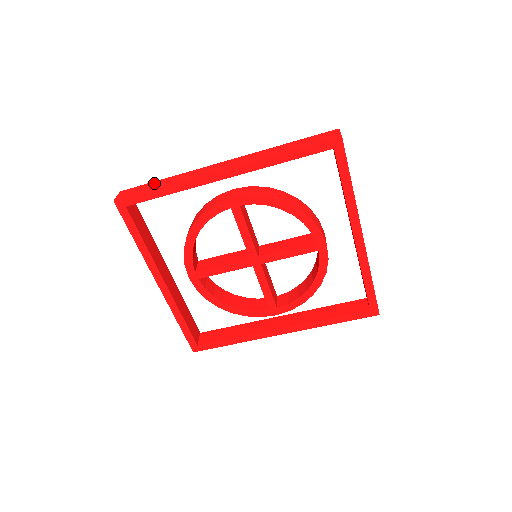
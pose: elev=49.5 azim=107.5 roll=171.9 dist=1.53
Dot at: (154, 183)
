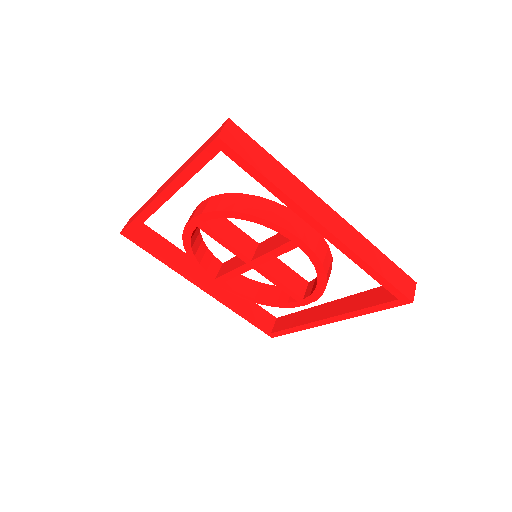
Dot at: (266, 157)
